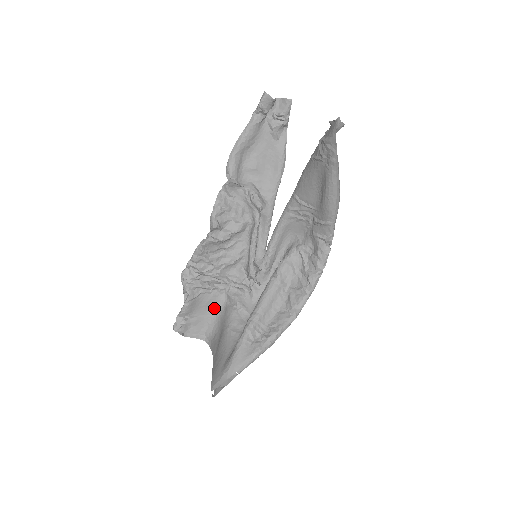
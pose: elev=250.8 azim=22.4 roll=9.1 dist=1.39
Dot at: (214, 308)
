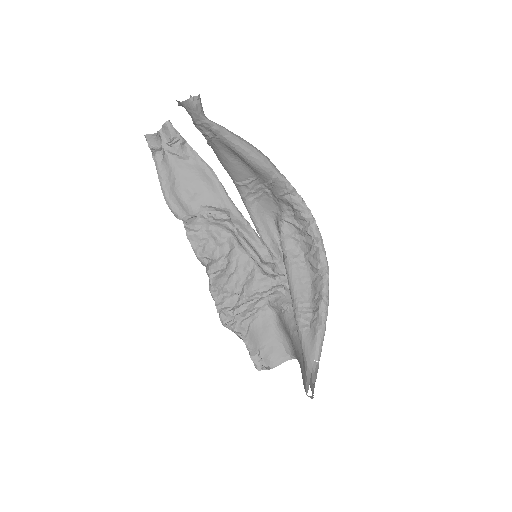
Dot at: (273, 326)
